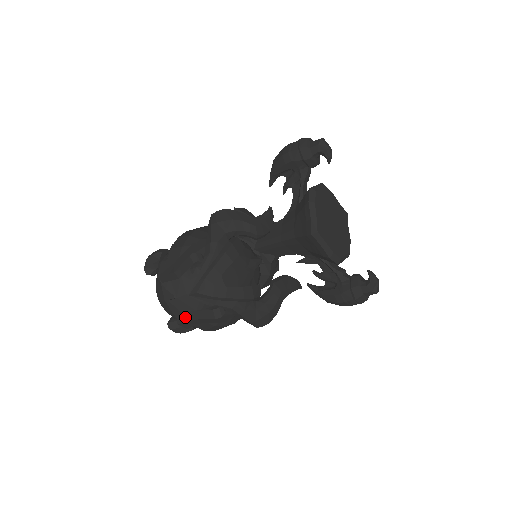
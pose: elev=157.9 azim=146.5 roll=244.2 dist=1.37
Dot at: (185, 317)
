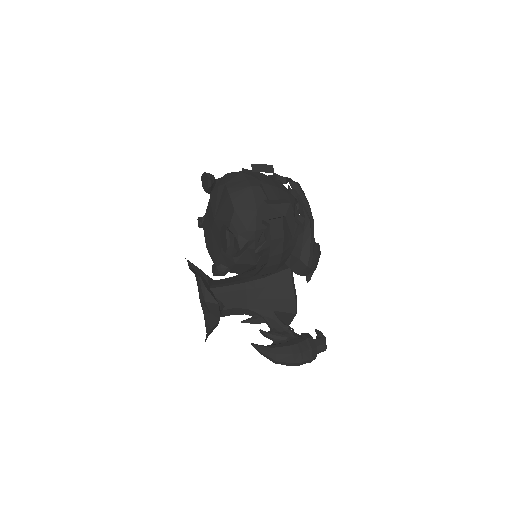
Dot at: (277, 201)
